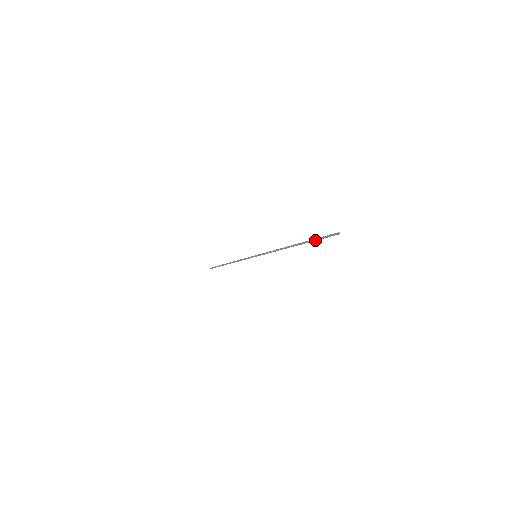
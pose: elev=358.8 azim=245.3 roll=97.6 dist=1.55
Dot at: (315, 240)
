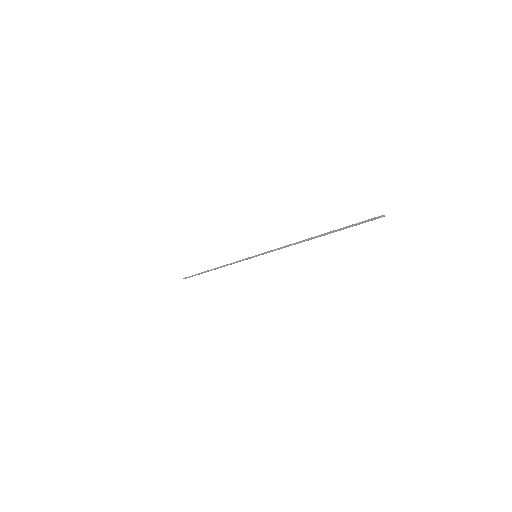
Dot at: (348, 227)
